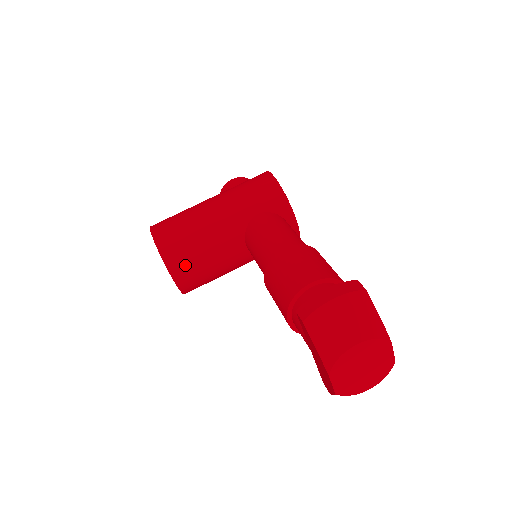
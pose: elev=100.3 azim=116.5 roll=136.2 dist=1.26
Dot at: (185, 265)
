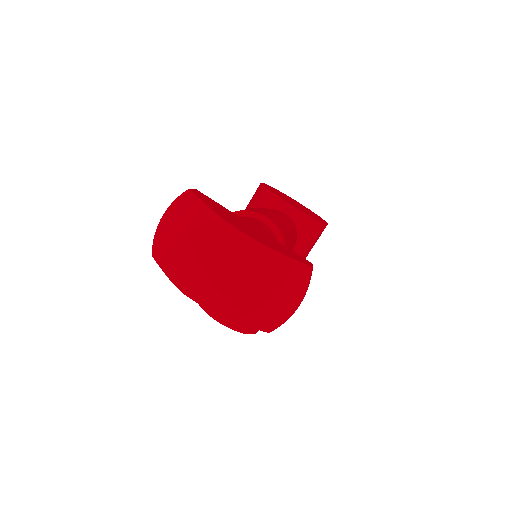
Dot at: occluded
